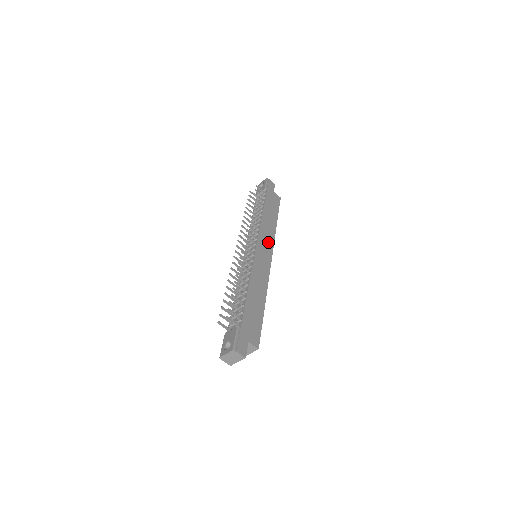
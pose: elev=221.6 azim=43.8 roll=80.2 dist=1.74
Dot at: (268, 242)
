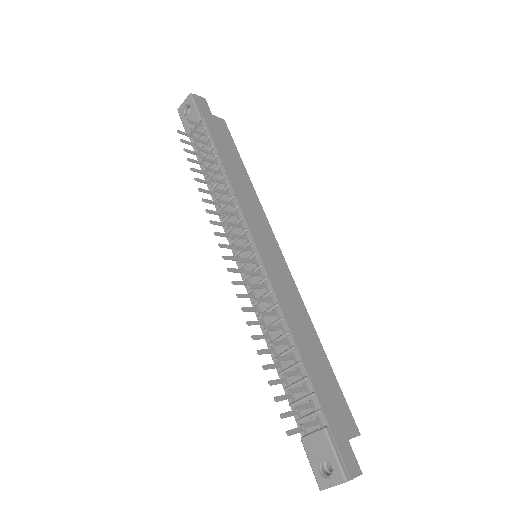
Dot at: (260, 221)
